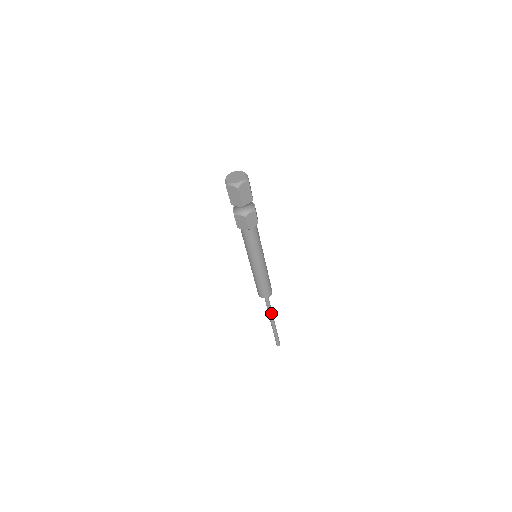
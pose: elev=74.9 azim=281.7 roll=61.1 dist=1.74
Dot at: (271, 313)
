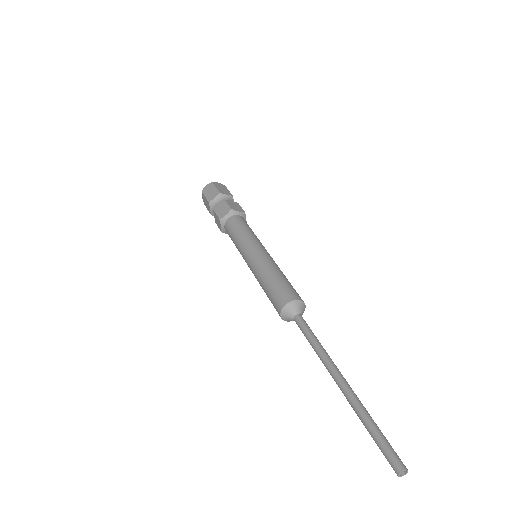
Dot at: (324, 352)
